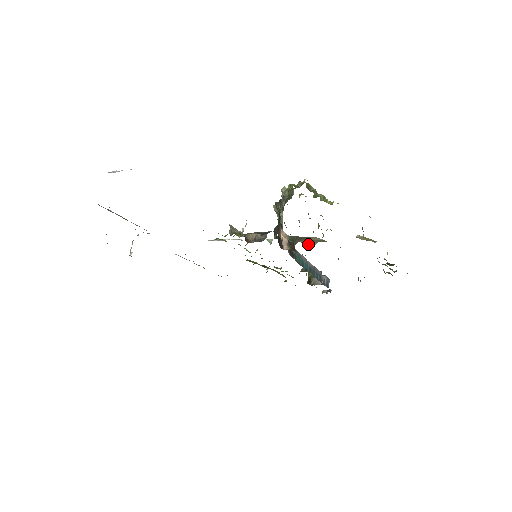
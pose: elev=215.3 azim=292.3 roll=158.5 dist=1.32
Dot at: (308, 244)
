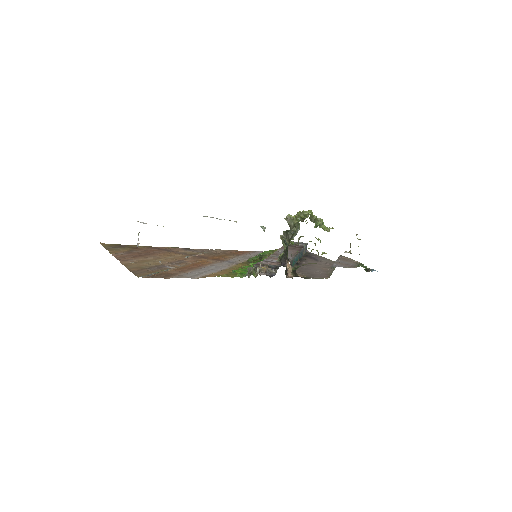
Dot at: (305, 259)
